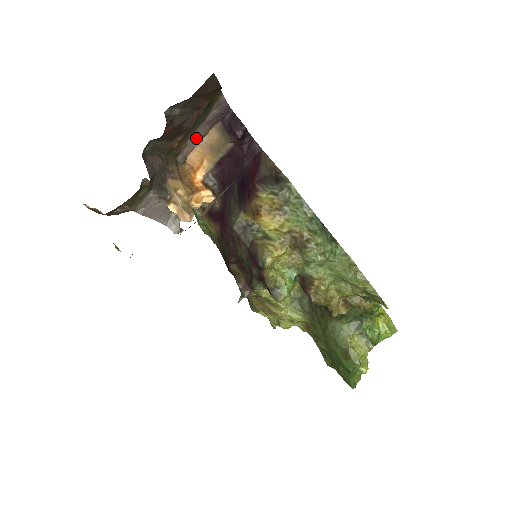
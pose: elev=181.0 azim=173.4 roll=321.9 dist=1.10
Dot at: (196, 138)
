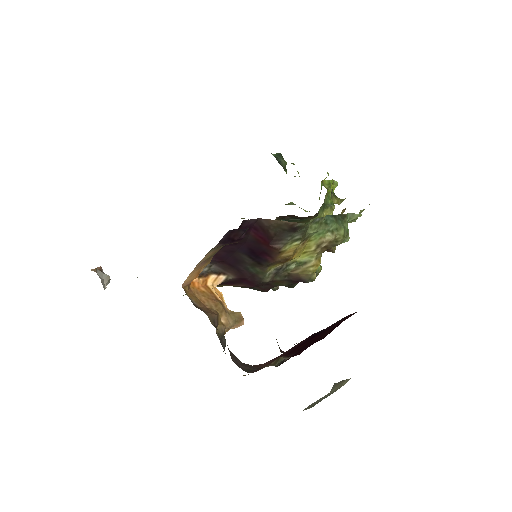
Dot at: occluded
